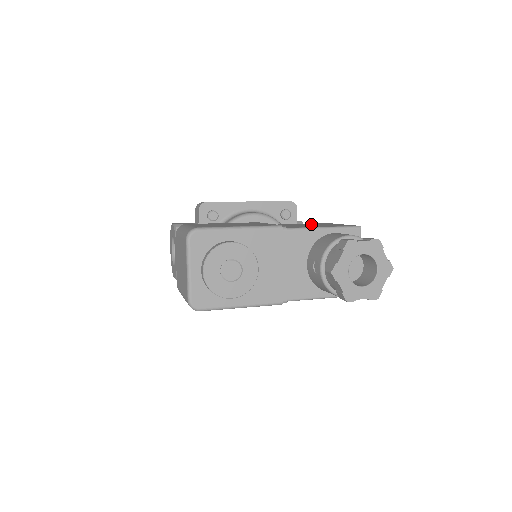
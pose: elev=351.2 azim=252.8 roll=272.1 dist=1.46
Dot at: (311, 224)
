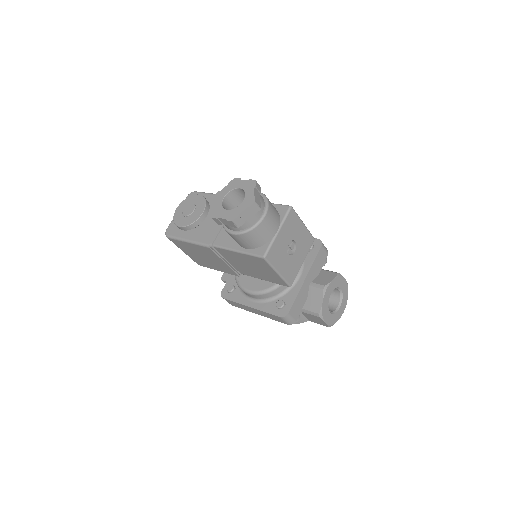
Dot at: occluded
